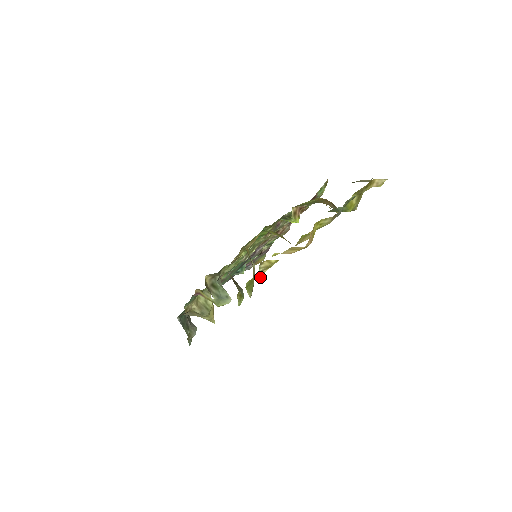
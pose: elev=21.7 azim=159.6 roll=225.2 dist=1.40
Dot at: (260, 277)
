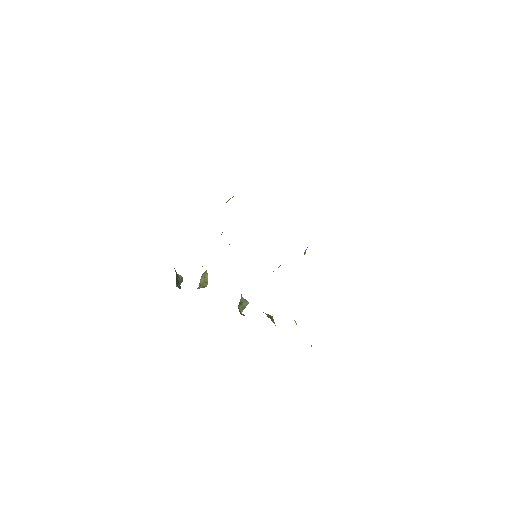
Dot at: occluded
